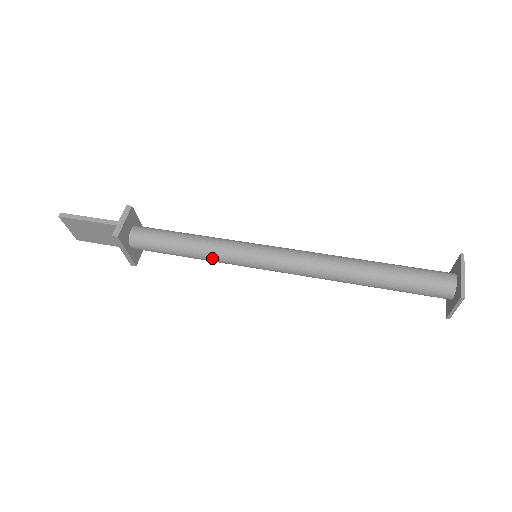
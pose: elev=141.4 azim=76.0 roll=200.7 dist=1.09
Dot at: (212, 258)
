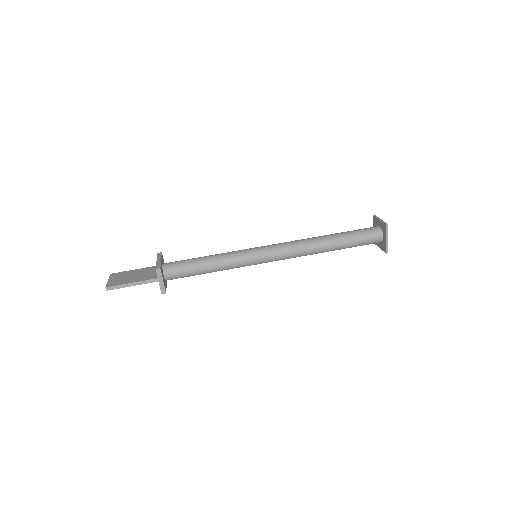
Dot at: (228, 269)
